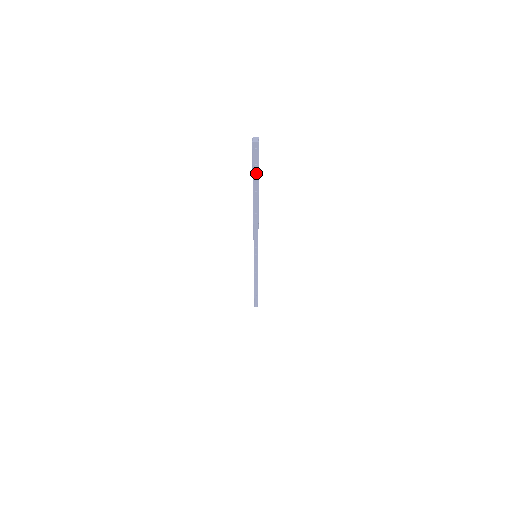
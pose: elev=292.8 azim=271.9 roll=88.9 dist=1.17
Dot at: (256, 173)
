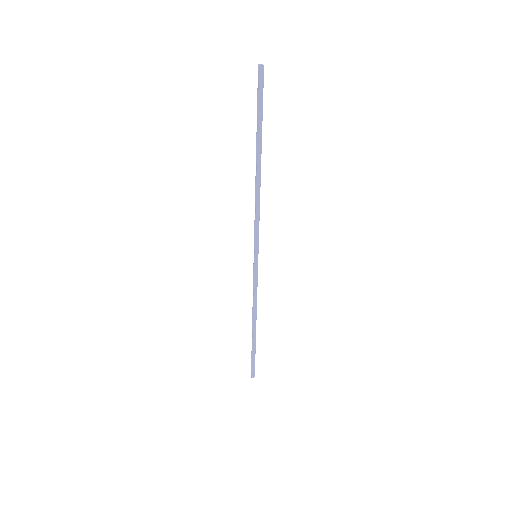
Dot at: (261, 108)
